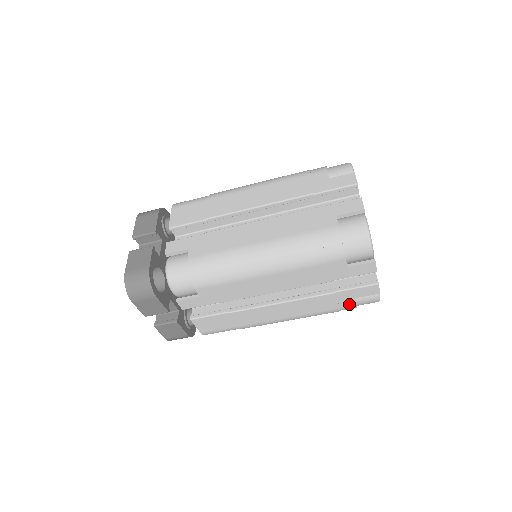
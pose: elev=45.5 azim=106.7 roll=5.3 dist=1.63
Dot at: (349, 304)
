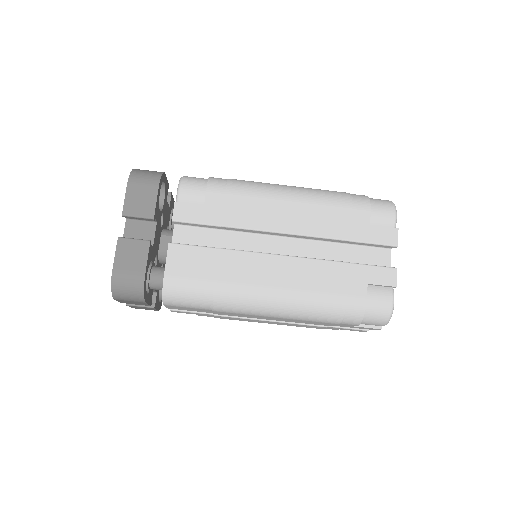
Dot at: (359, 294)
